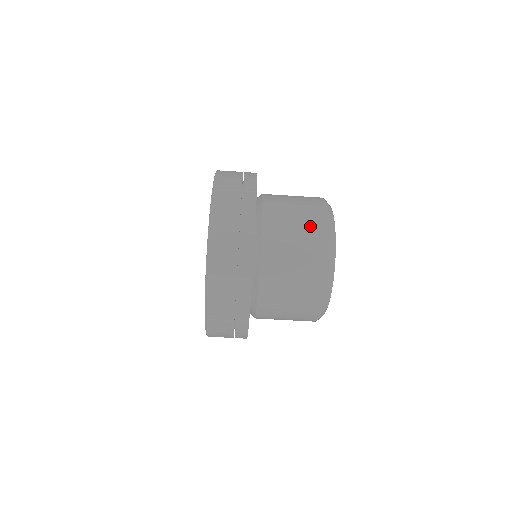
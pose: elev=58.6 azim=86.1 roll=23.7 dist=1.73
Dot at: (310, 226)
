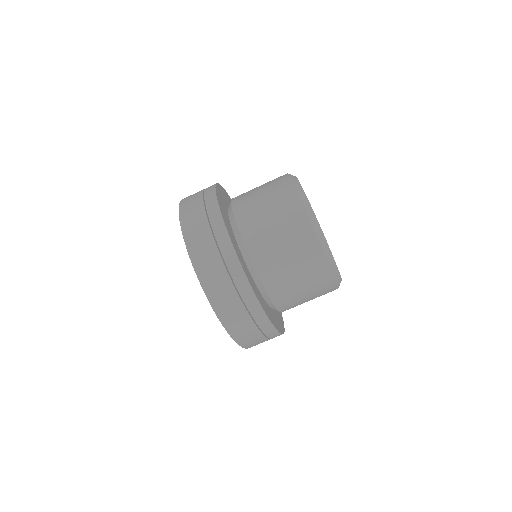
Dot at: (273, 187)
